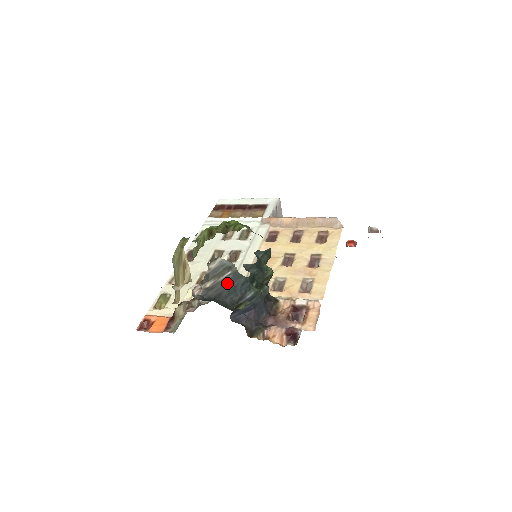
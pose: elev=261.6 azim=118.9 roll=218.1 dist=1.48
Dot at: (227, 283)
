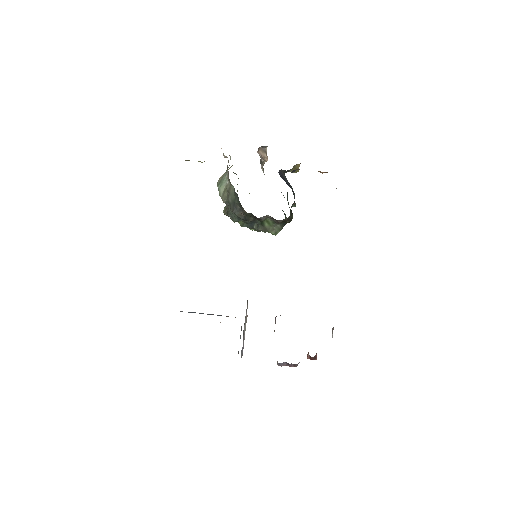
Dot at: occluded
